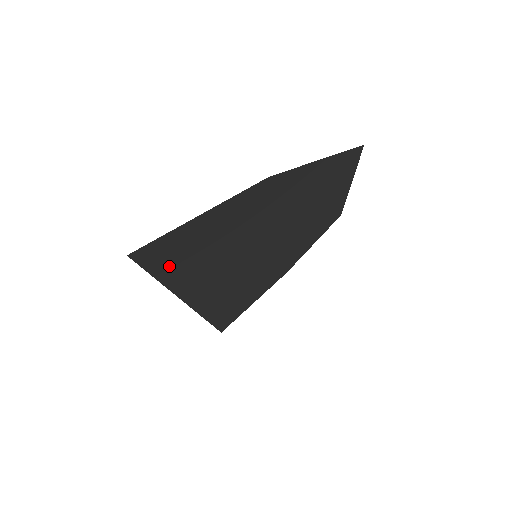
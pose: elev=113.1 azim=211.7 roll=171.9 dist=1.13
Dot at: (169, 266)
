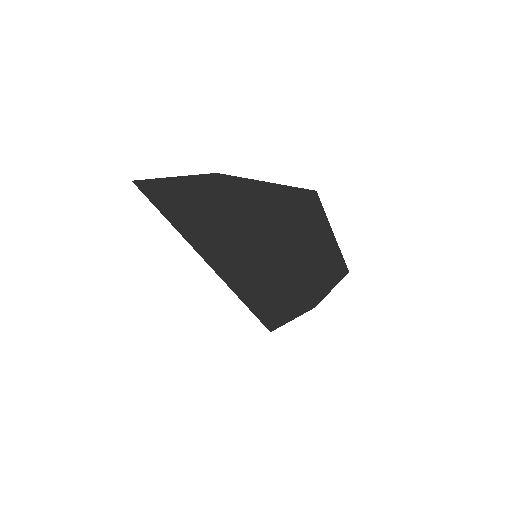
Dot at: (170, 211)
